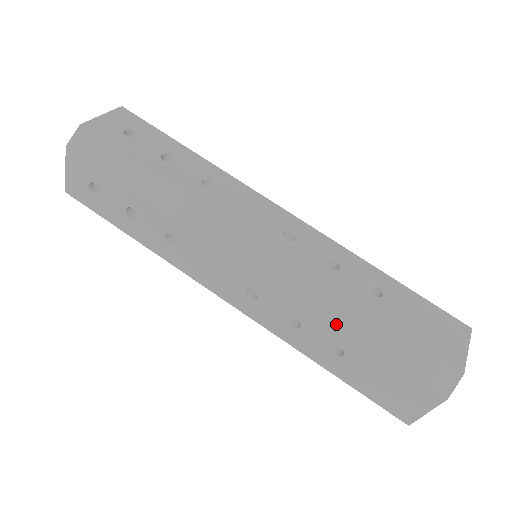
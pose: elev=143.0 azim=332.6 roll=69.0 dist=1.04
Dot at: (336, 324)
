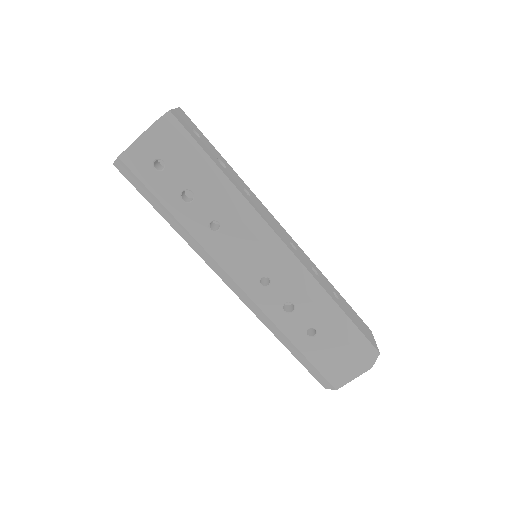
Dot at: (322, 311)
